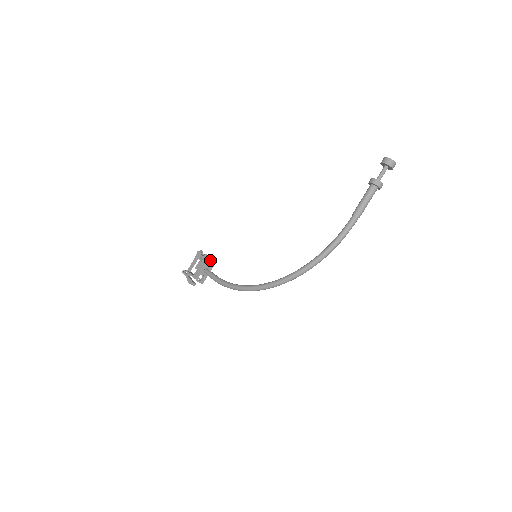
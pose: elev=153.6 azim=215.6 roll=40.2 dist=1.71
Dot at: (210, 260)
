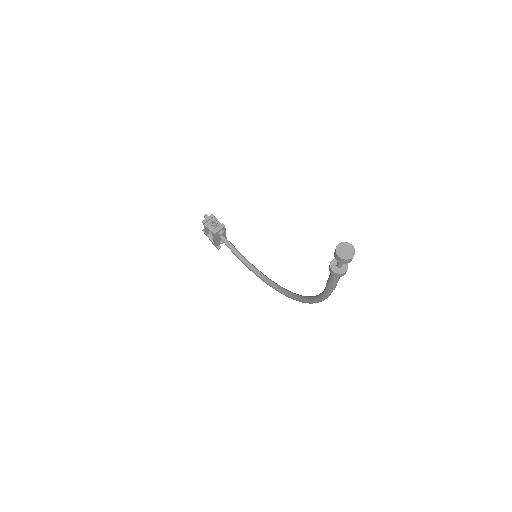
Dot at: (219, 225)
